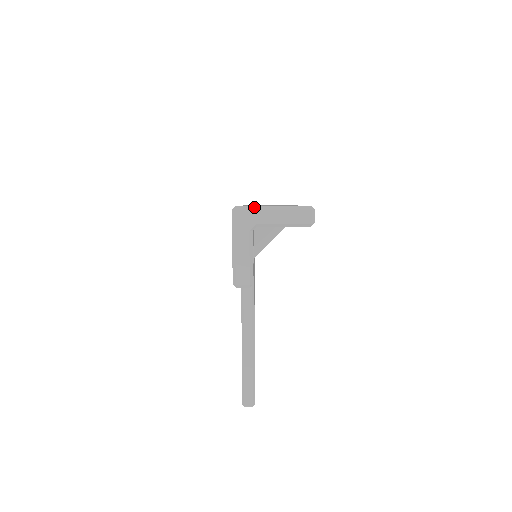
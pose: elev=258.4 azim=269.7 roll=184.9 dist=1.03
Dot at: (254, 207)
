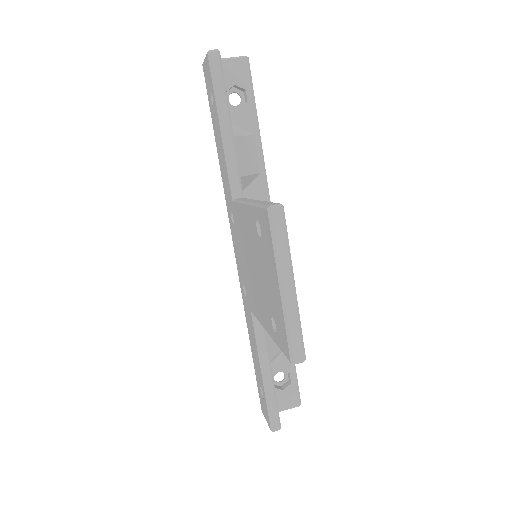
Dot at: occluded
